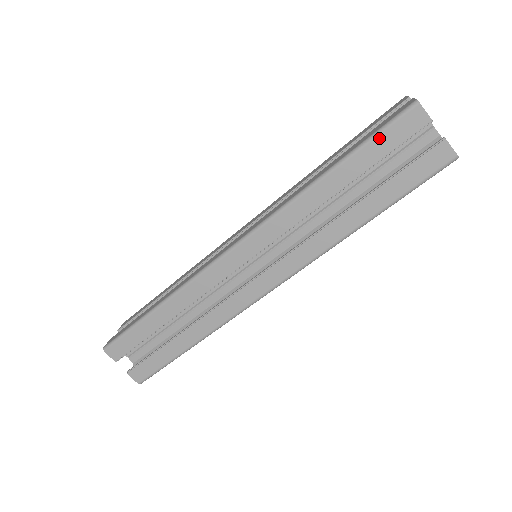
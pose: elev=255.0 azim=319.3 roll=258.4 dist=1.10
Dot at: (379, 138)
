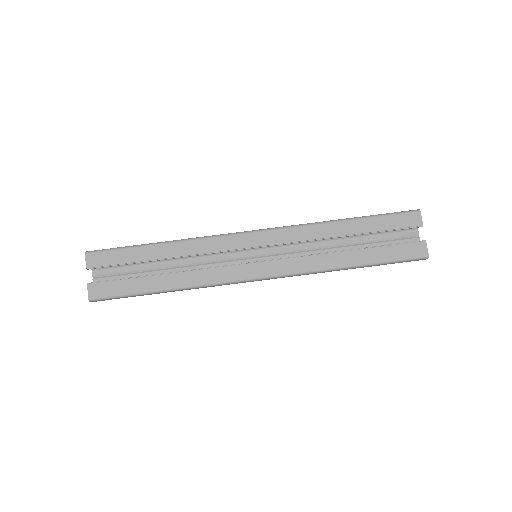
Dot at: (388, 217)
